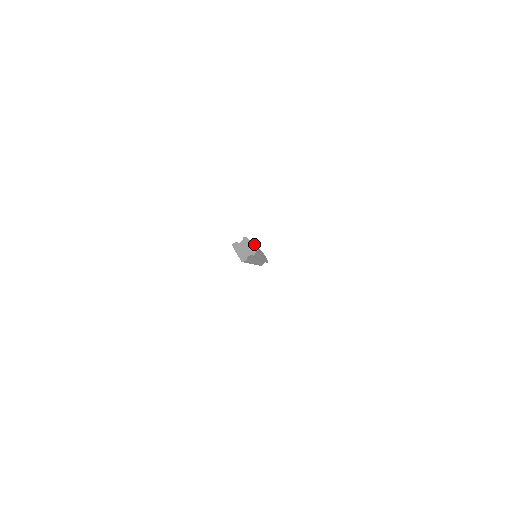
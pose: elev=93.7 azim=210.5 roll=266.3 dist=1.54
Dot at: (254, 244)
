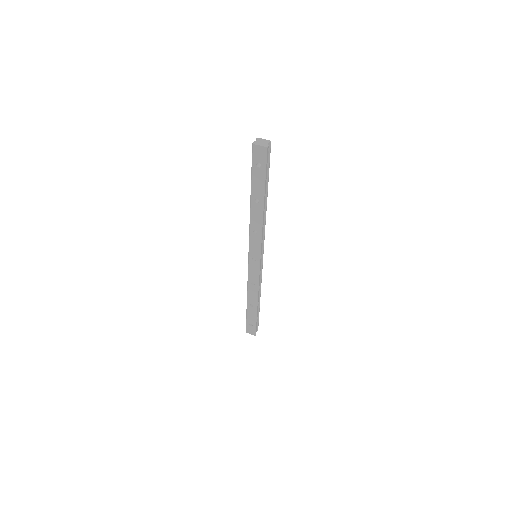
Dot at: occluded
